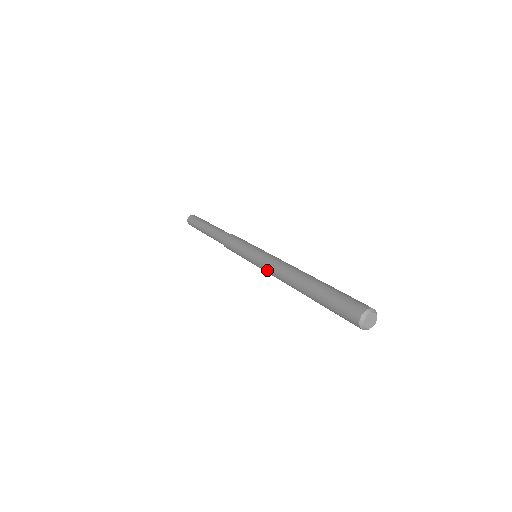
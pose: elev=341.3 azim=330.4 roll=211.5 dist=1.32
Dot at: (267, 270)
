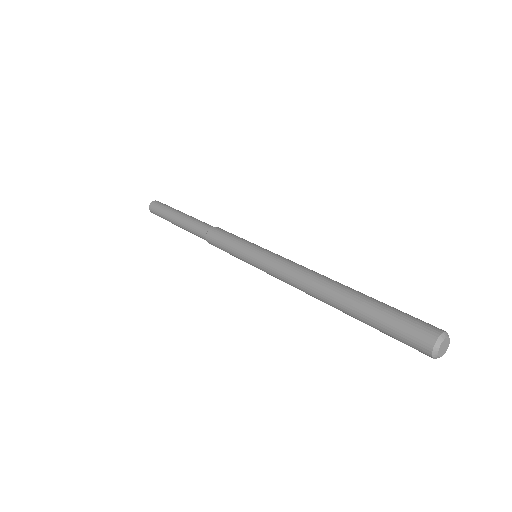
Dot at: occluded
